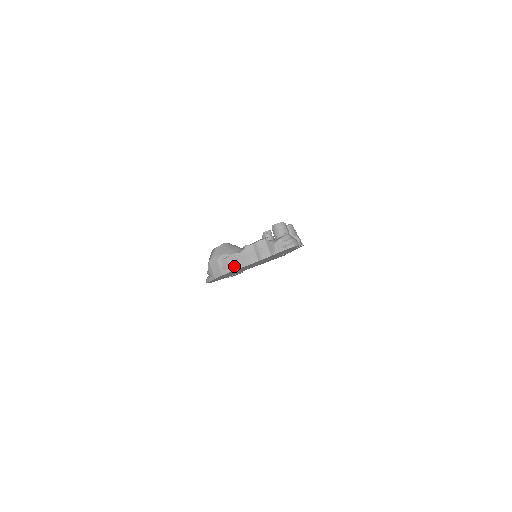
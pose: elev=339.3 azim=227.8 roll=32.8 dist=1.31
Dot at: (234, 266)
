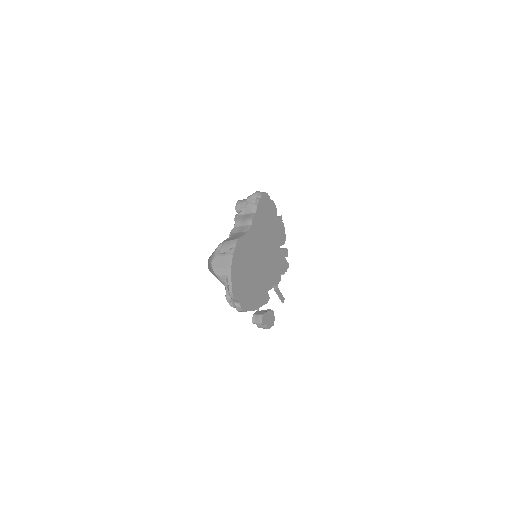
Dot at: (234, 239)
